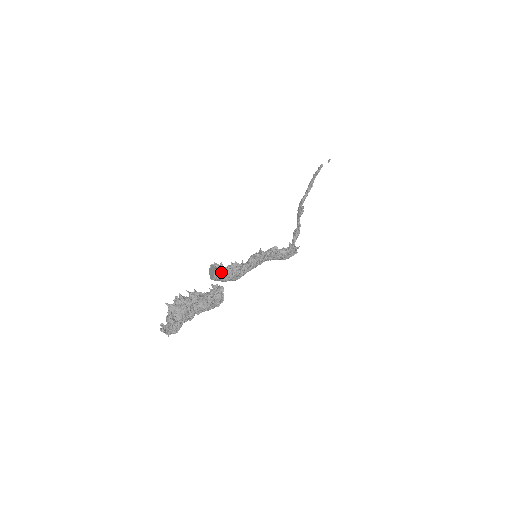
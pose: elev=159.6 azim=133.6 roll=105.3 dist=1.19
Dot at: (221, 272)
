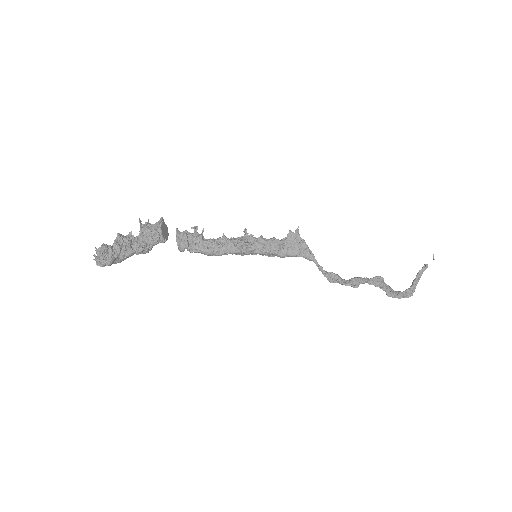
Dot at: (184, 234)
